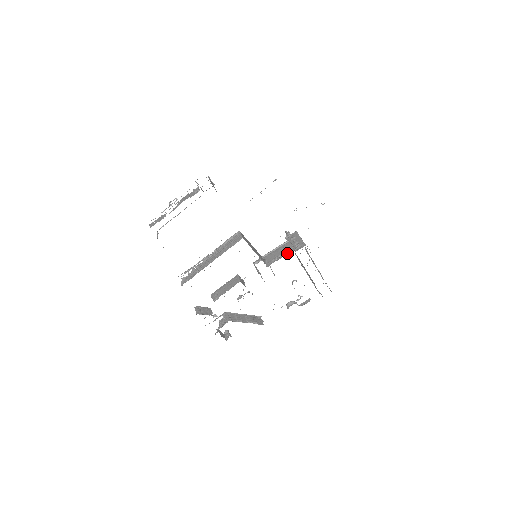
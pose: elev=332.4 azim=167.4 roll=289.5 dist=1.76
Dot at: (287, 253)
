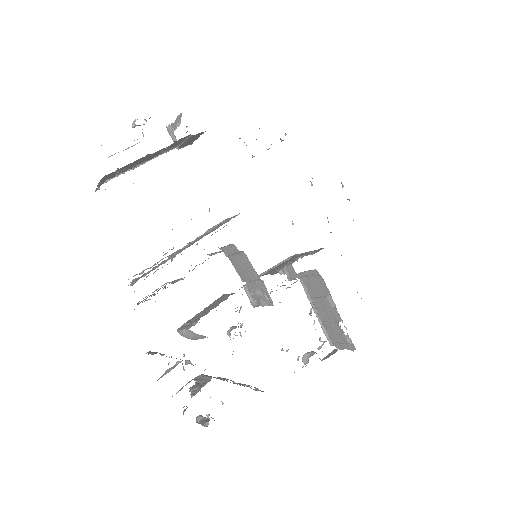
Dot at: (300, 257)
